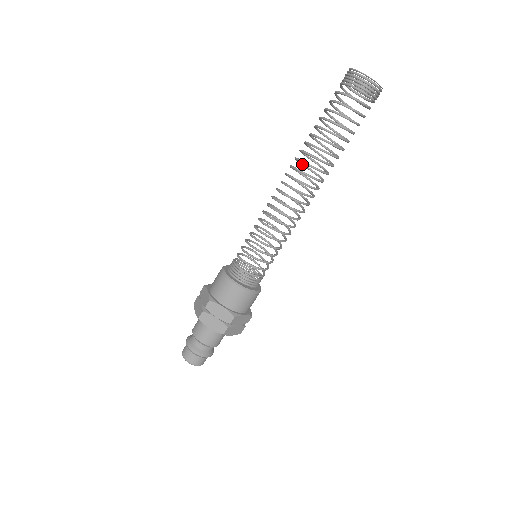
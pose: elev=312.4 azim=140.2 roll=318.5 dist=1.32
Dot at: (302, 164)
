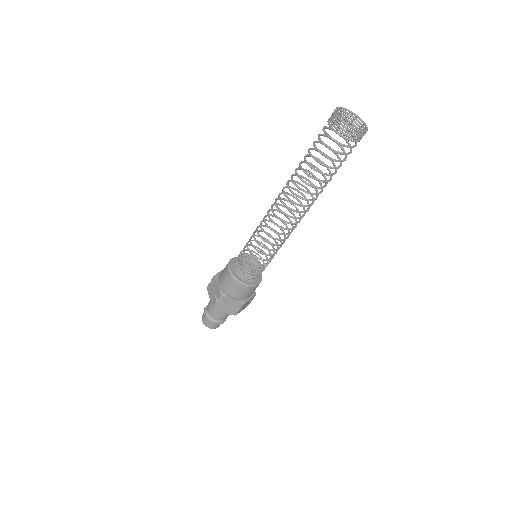
Dot at: (306, 189)
